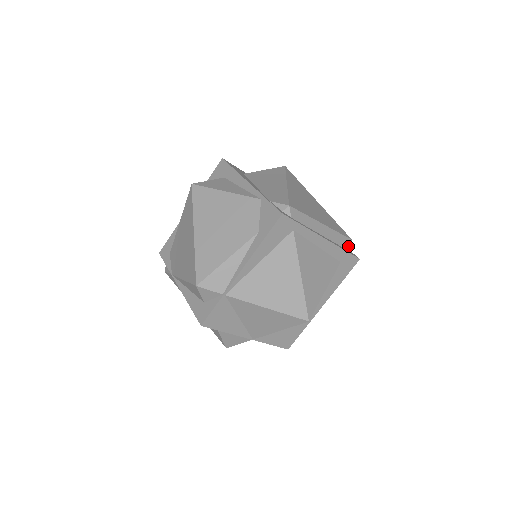
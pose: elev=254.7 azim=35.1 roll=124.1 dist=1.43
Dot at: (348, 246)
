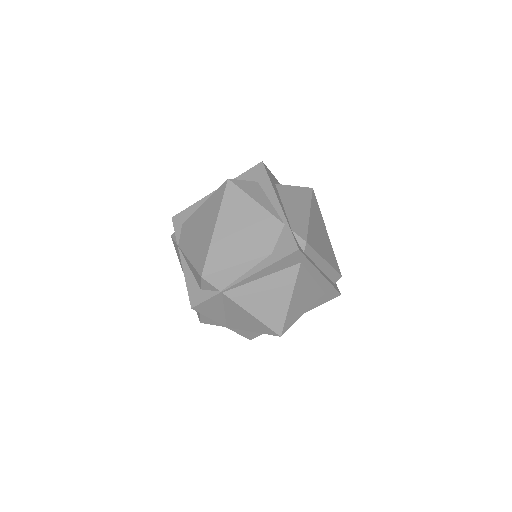
Dot at: (336, 281)
